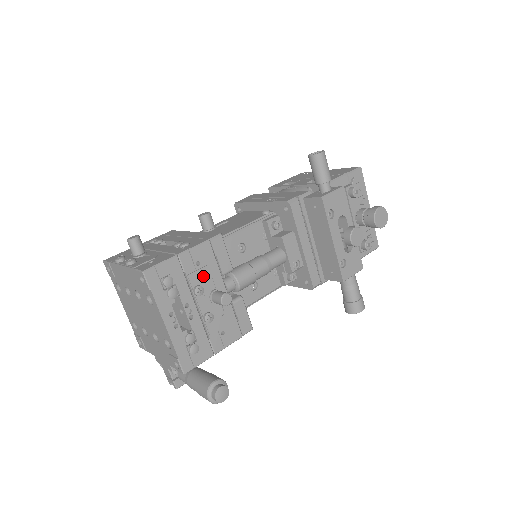
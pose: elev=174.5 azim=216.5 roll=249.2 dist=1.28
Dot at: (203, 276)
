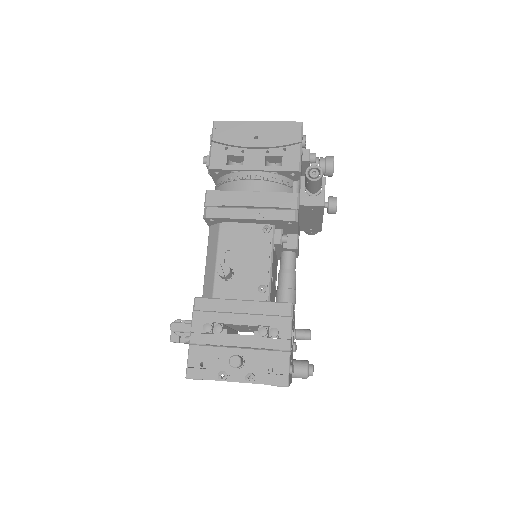
Dot at: occluded
